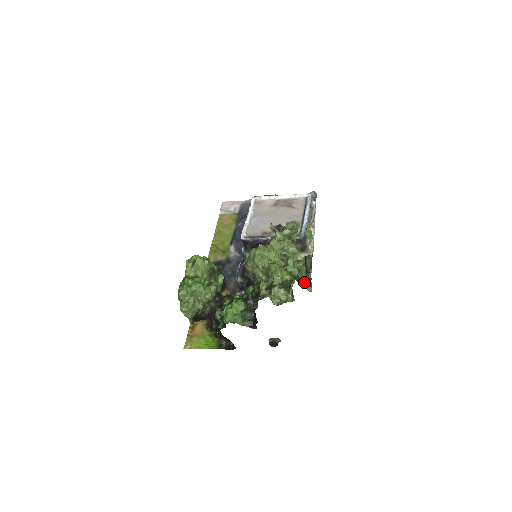
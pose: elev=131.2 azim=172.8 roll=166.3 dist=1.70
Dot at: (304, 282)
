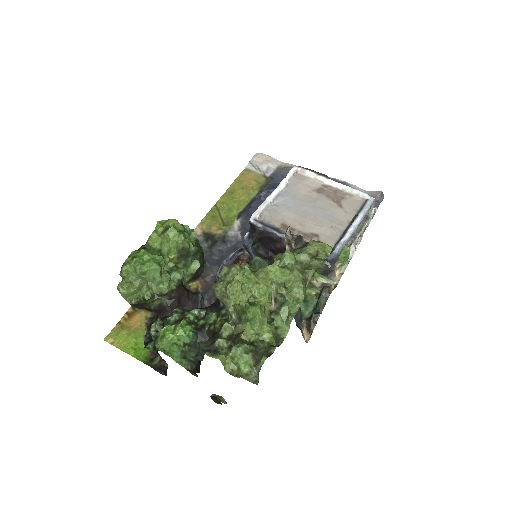
Dot at: (305, 322)
